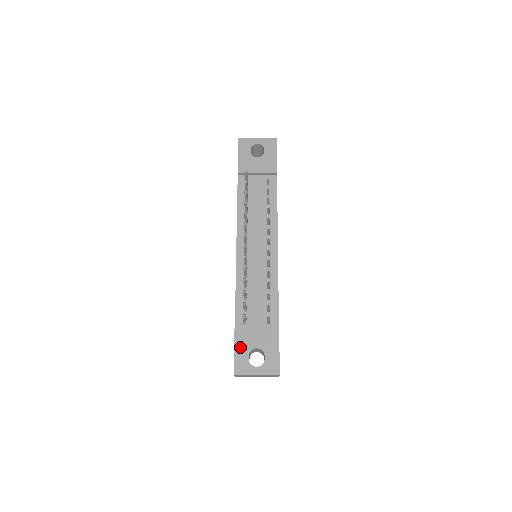
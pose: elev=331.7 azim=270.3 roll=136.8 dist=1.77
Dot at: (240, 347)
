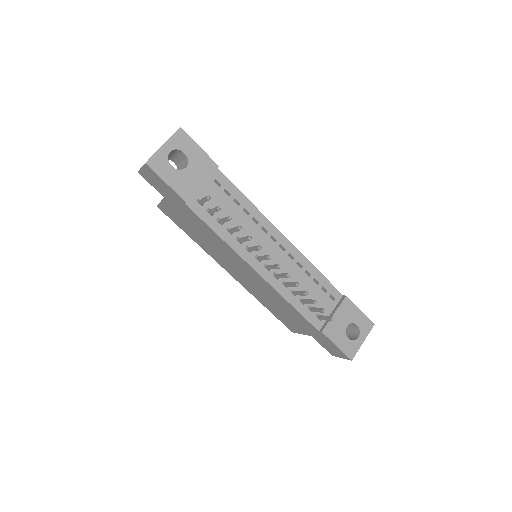
Dot at: (338, 339)
